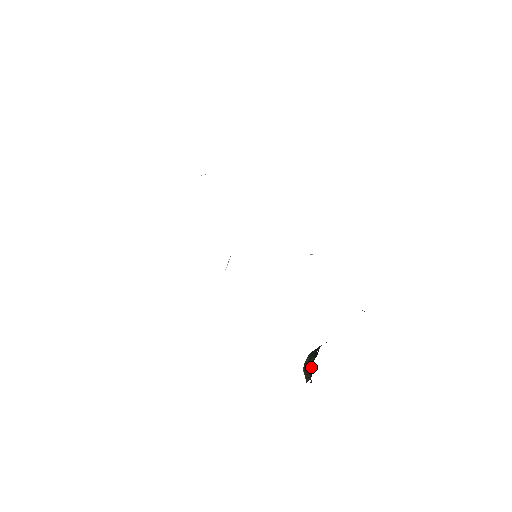
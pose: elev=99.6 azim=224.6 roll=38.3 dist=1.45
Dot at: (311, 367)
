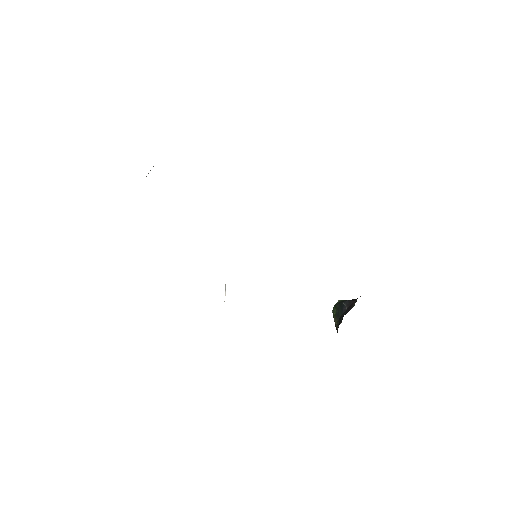
Dot at: occluded
